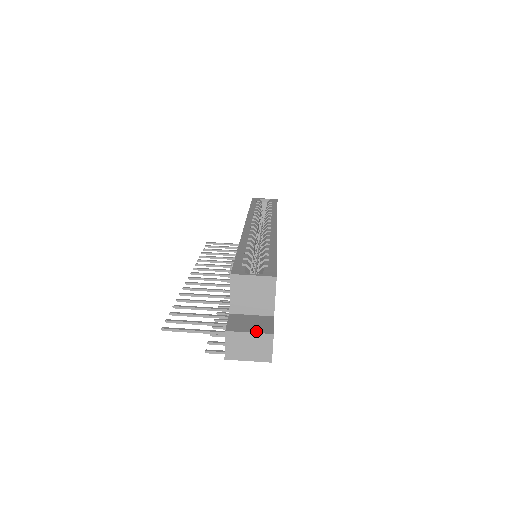
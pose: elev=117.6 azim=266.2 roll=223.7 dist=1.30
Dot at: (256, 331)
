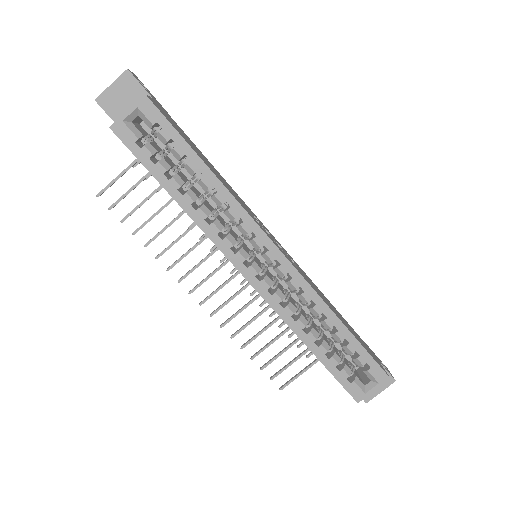
Dot at: (384, 388)
